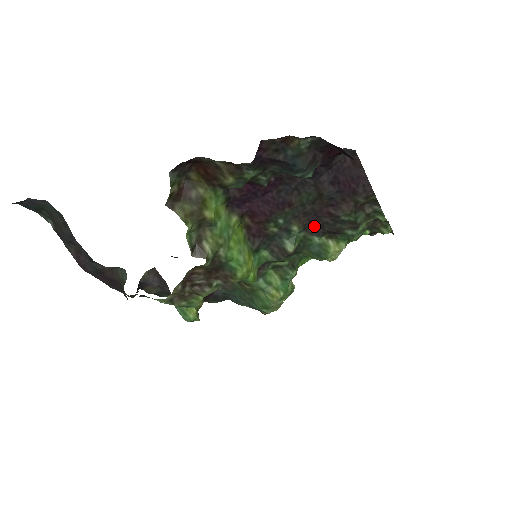
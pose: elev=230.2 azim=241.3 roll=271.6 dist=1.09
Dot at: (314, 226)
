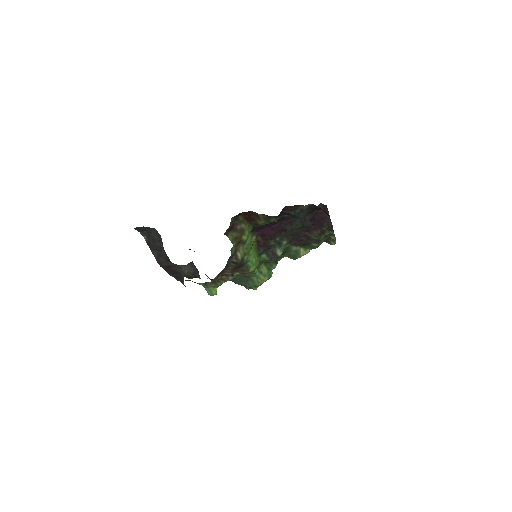
Dot at: (295, 241)
